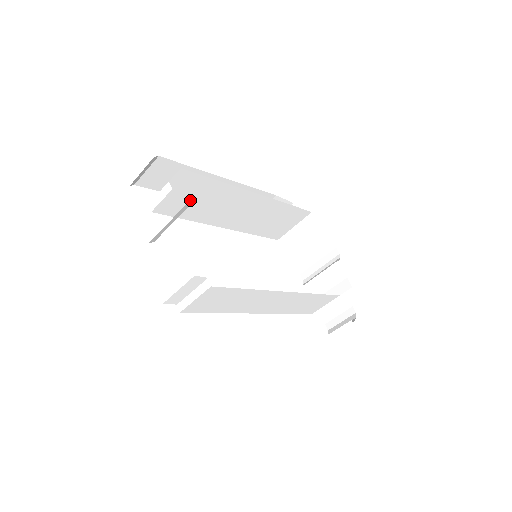
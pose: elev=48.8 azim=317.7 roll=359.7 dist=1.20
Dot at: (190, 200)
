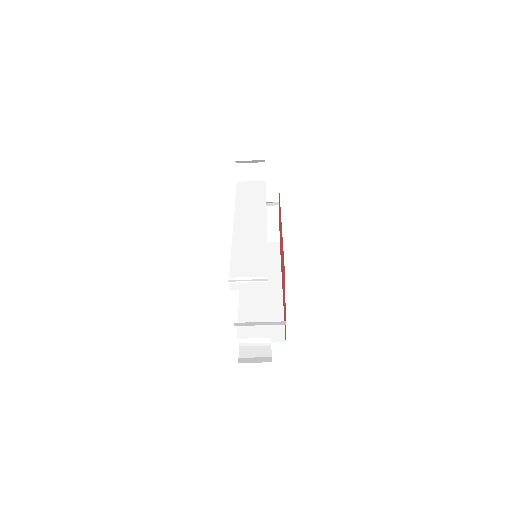
Dot at: (254, 255)
